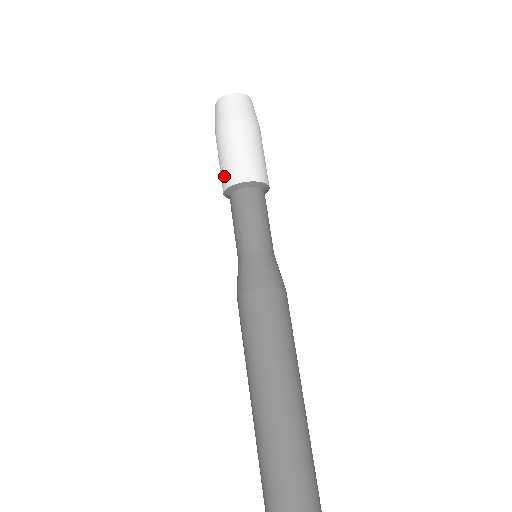
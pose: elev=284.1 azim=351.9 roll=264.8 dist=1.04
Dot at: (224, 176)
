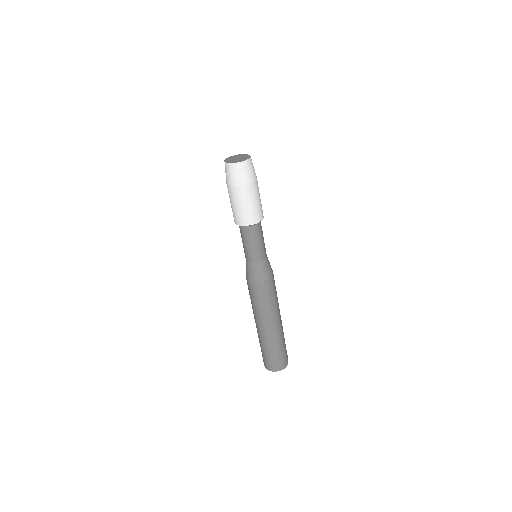
Dot at: occluded
